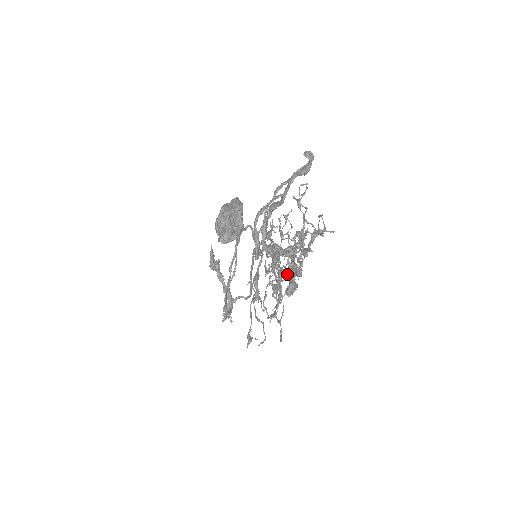
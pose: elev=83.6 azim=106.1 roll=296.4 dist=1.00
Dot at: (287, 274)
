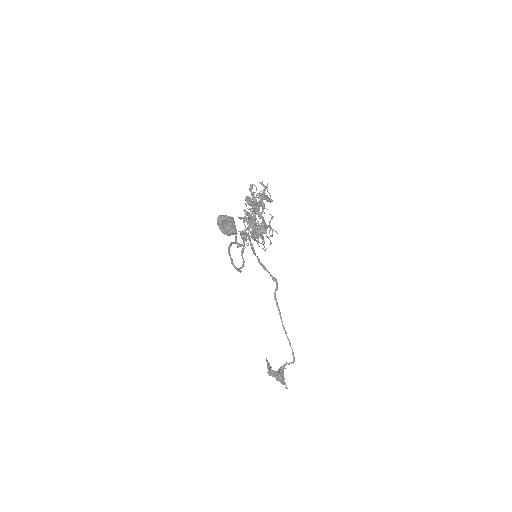
Dot at: (254, 213)
